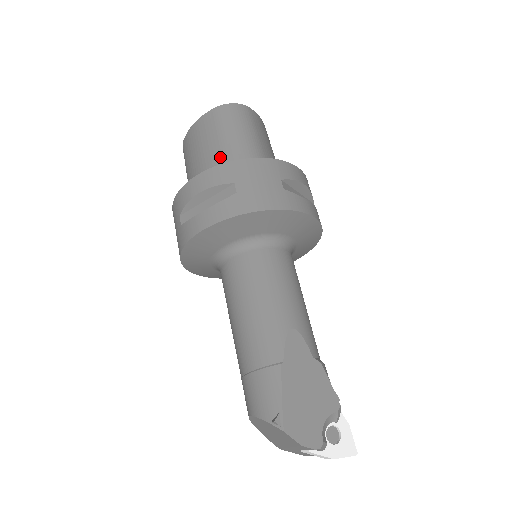
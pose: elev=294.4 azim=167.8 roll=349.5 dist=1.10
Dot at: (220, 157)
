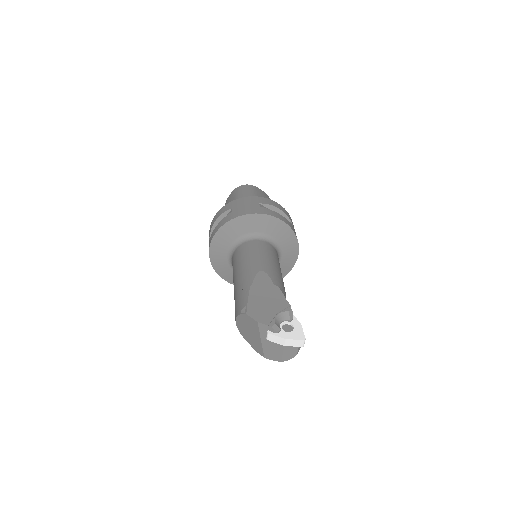
Dot at: occluded
